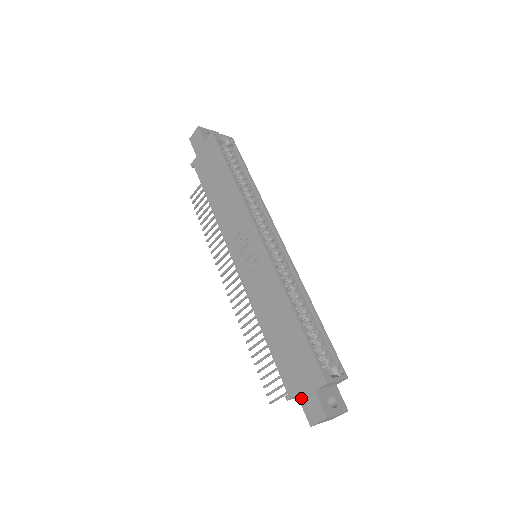
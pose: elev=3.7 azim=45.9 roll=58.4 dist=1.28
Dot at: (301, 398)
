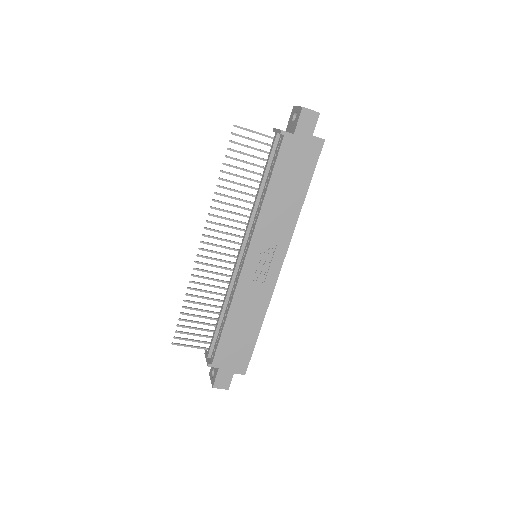
Dot at: (220, 372)
